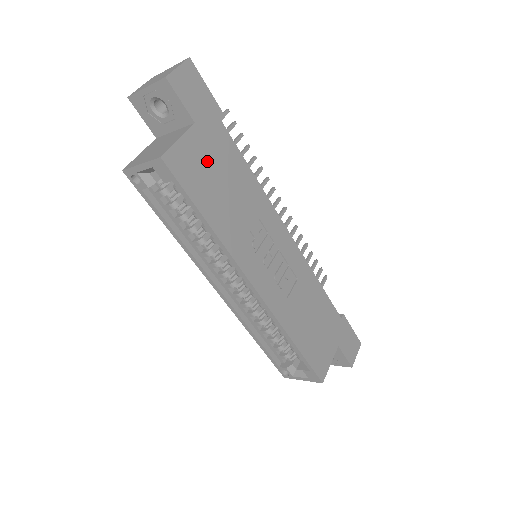
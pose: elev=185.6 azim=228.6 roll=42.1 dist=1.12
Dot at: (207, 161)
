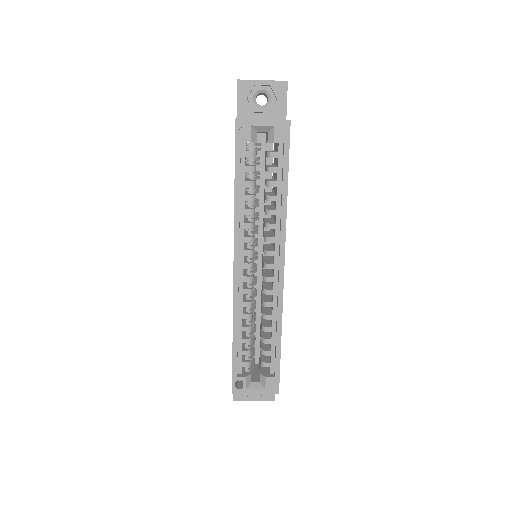
Dot at: occluded
